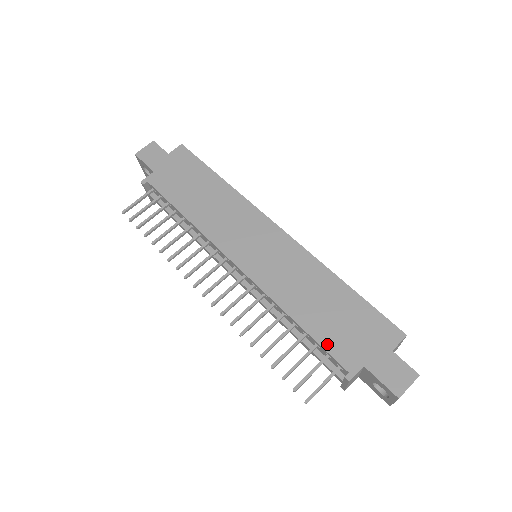
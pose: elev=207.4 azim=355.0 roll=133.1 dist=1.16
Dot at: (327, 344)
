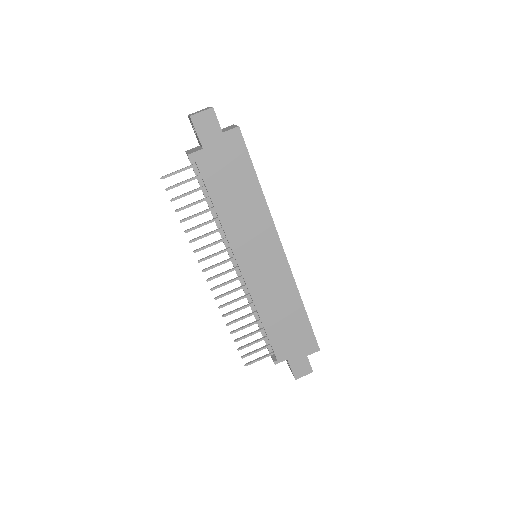
Dot at: (274, 342)
